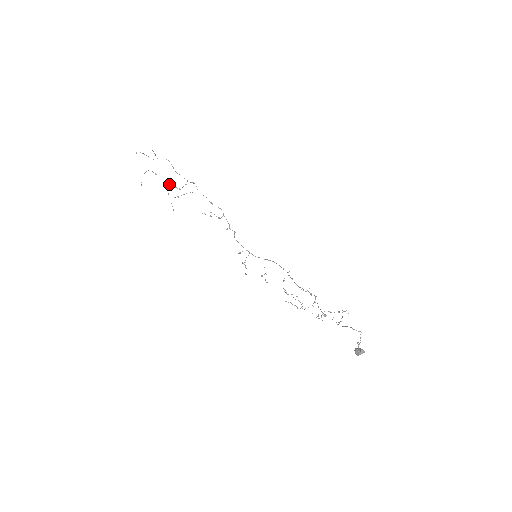
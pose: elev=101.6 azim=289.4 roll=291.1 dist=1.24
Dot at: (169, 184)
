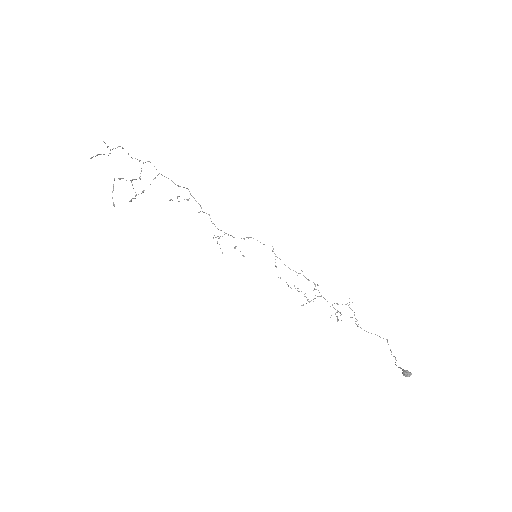
Dot at: (131, 180)
